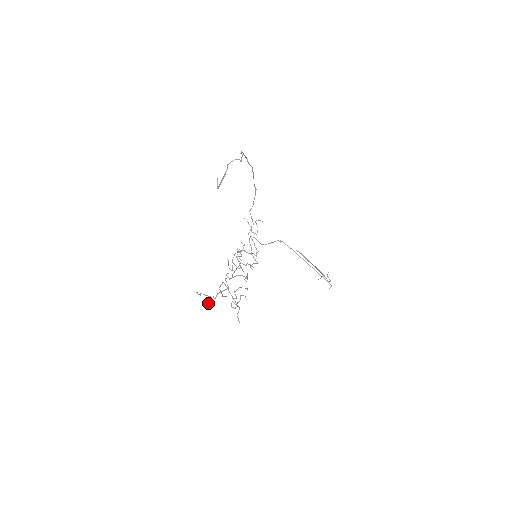
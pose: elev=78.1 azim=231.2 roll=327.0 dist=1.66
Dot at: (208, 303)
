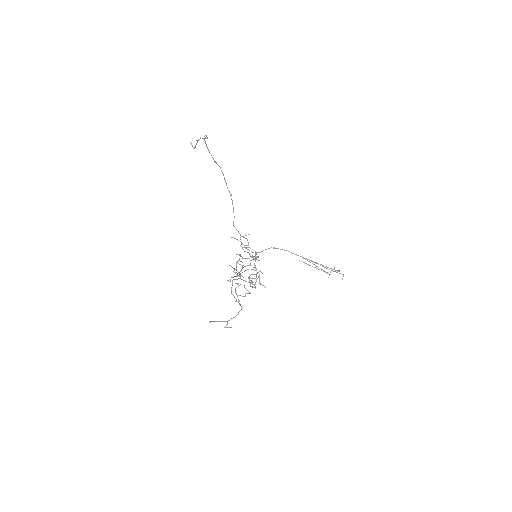
Dot at: (226, 327)
